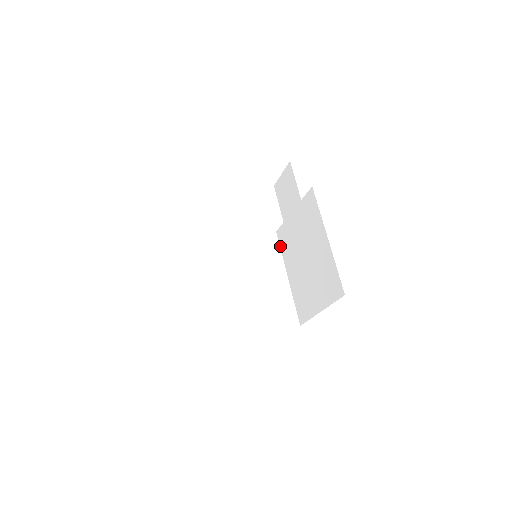
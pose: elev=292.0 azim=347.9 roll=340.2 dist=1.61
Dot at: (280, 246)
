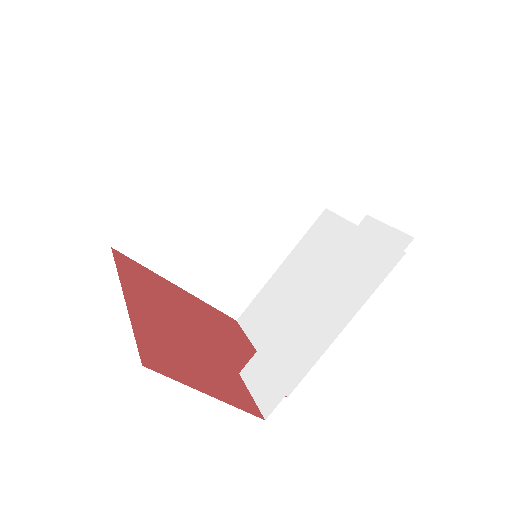
Dot at: (311, 228)
